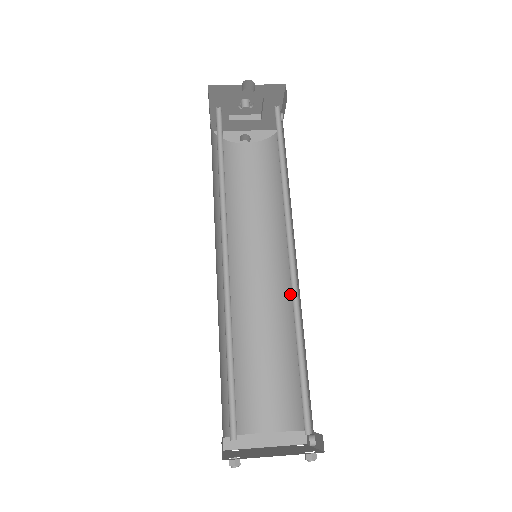
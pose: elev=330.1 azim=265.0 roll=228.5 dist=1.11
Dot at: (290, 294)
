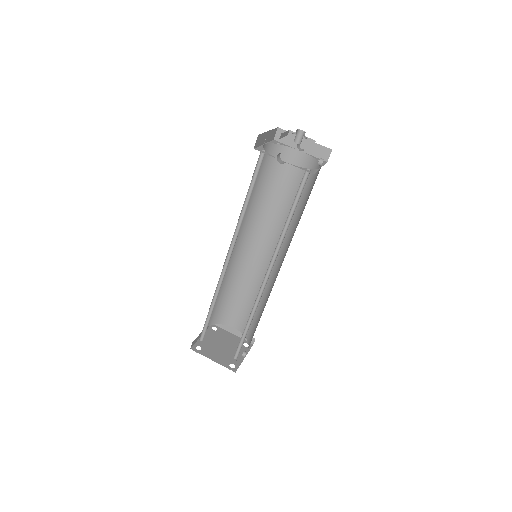
Dot at: (273, 280)
